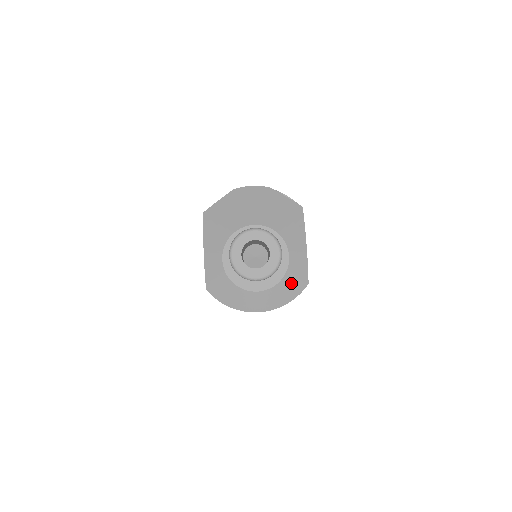
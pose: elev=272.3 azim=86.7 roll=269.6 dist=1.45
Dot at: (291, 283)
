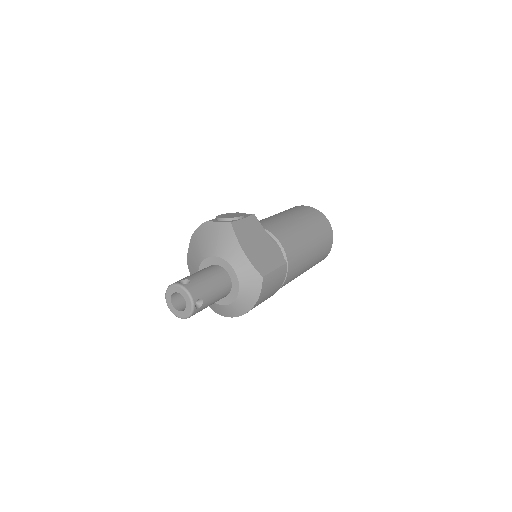
Dot at: (248, 285)
